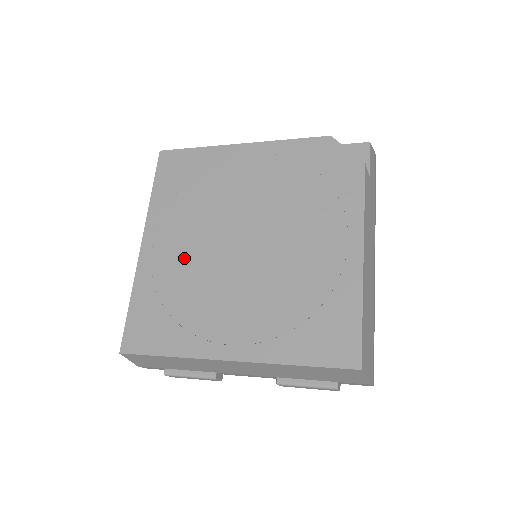
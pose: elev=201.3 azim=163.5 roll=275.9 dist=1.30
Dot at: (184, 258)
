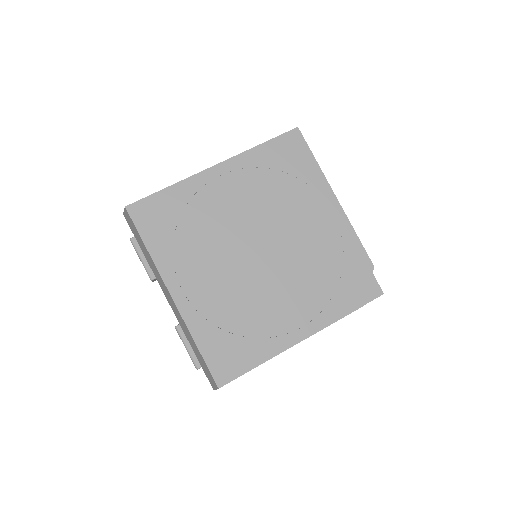
Dot at: (223, 210)
